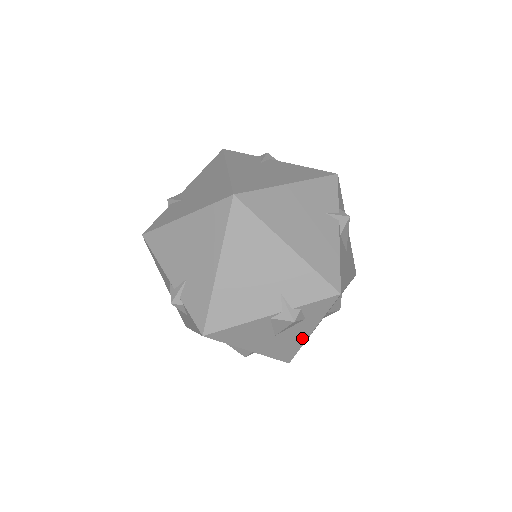
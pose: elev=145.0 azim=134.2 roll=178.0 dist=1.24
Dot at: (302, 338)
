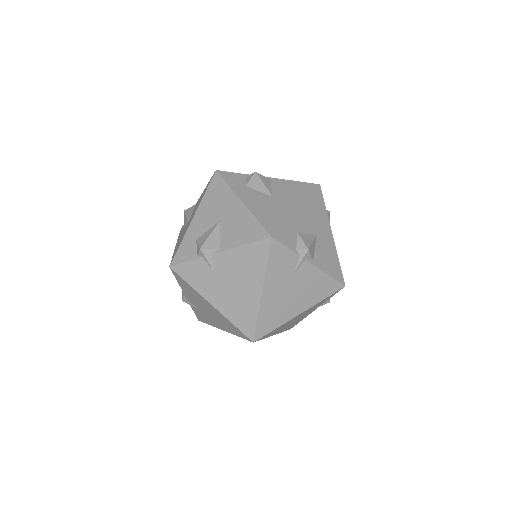
Dot at: occluded
